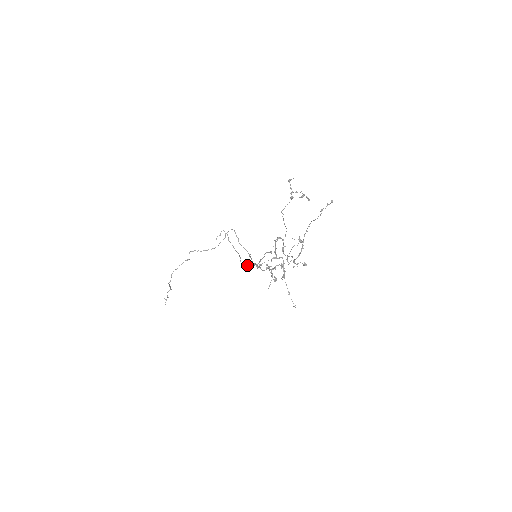
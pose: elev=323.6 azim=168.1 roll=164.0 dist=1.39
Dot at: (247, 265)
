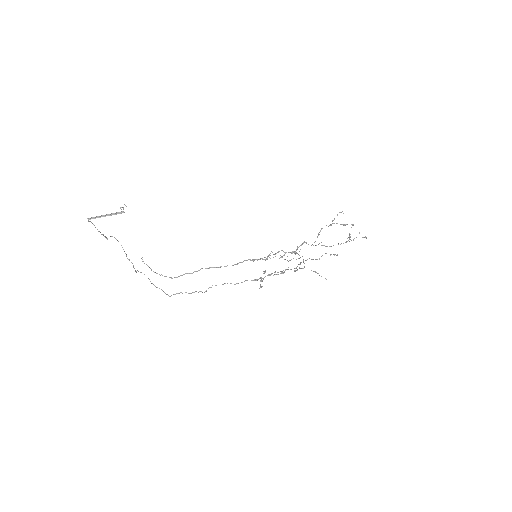
Dot at: occluded
